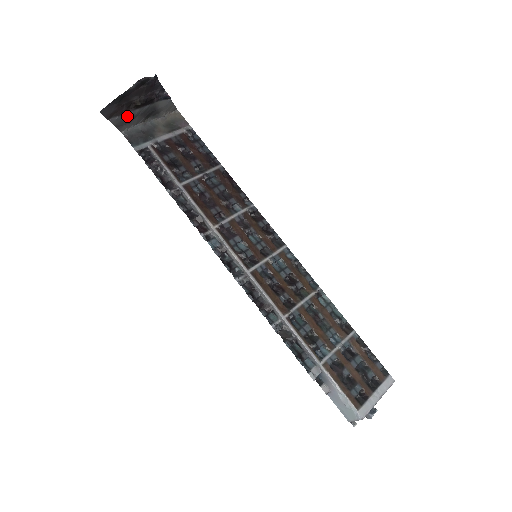
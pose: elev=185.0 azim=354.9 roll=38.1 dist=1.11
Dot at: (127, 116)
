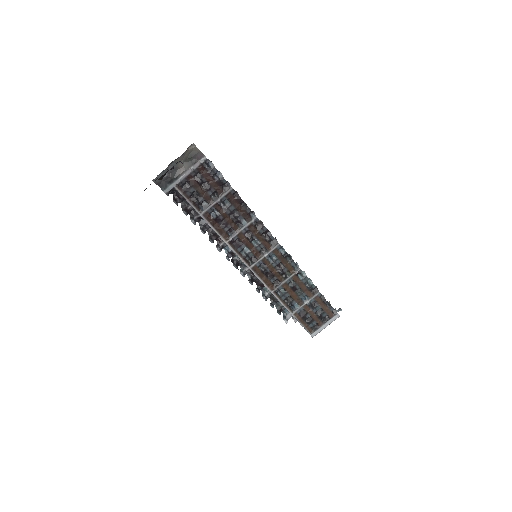
Dot at: occluded
